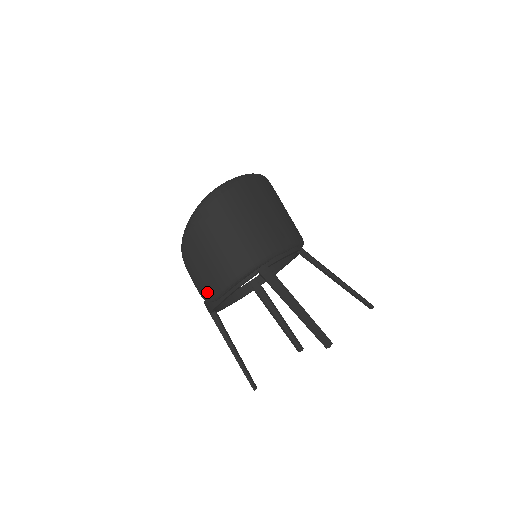
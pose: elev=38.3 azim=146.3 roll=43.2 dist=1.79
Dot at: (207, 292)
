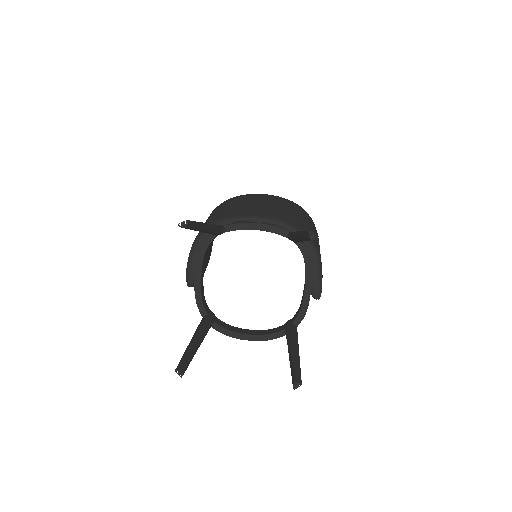
Dot at: occluded
